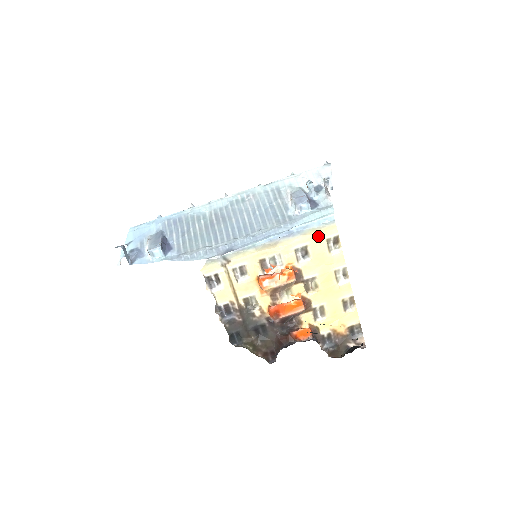
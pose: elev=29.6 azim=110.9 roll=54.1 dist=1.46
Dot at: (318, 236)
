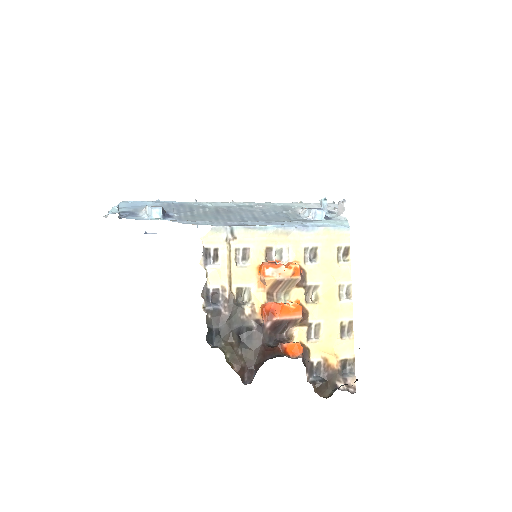
Dot at: (330, 240)
